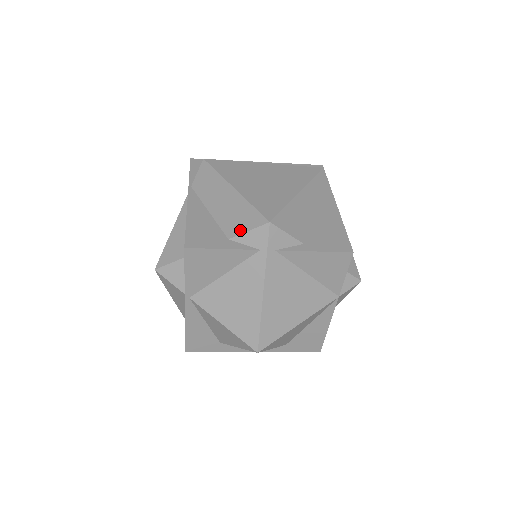
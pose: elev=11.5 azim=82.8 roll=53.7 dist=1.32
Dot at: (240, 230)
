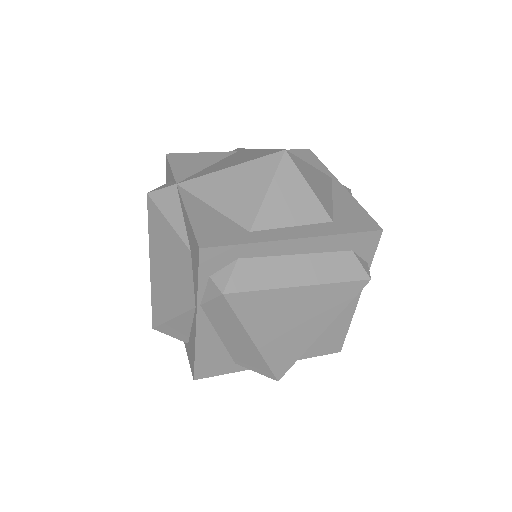
Dot at: (249, 368)
